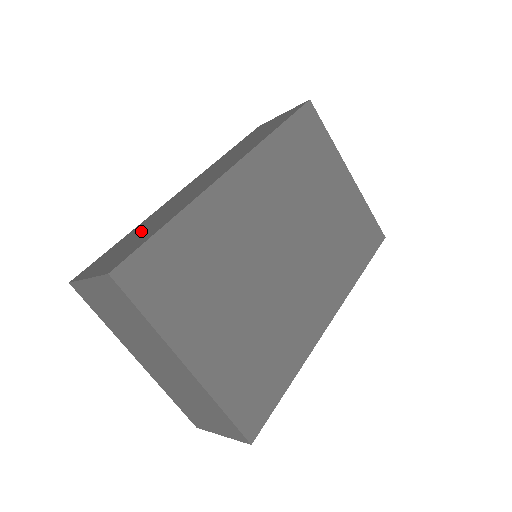
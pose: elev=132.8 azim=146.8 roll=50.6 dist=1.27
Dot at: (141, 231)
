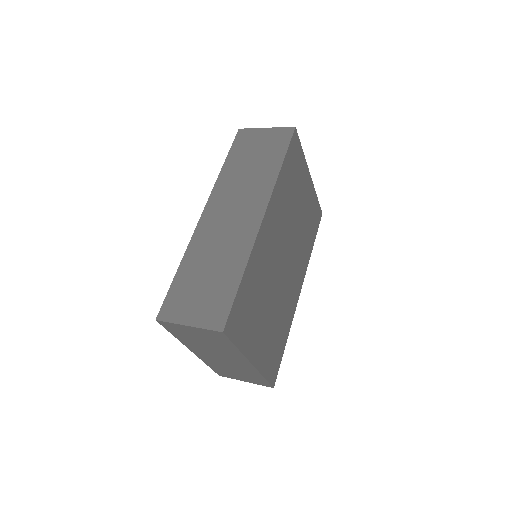
Dot at: (205, 273)
